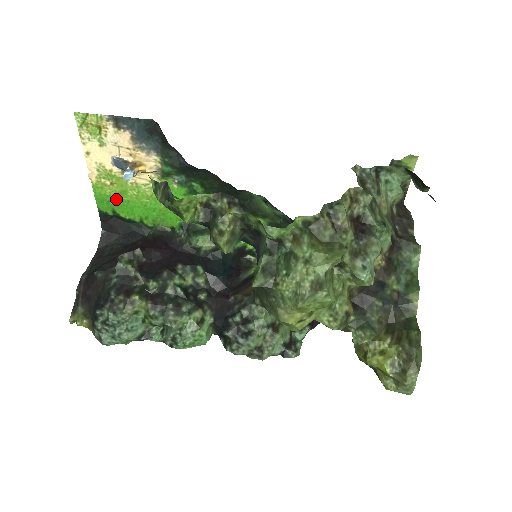
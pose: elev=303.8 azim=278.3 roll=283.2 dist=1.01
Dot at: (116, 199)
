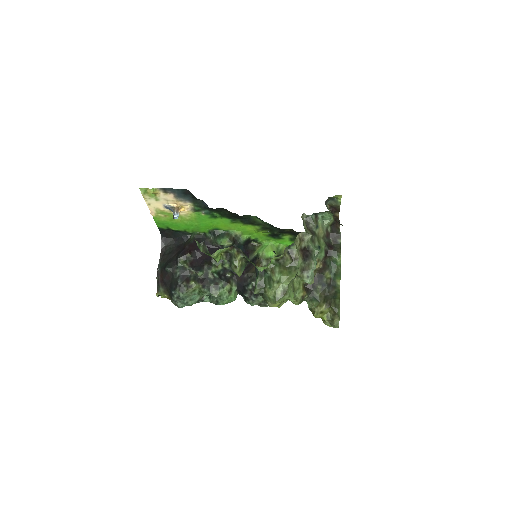
Dot at: (168, 222)
